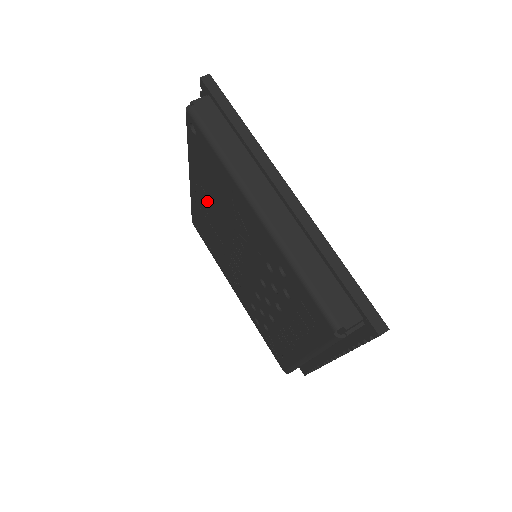
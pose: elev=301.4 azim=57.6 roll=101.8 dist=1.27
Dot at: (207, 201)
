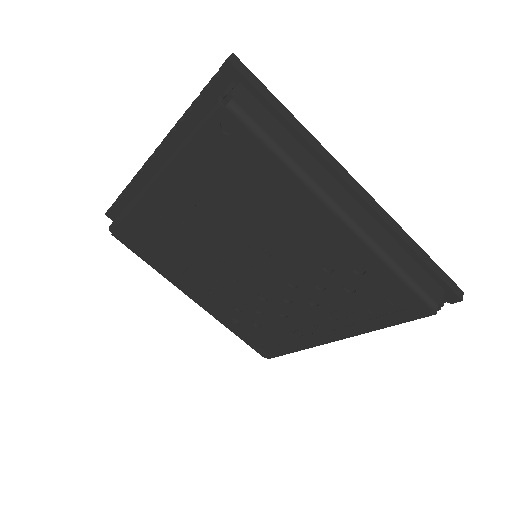
Dot at: (193, 208)
